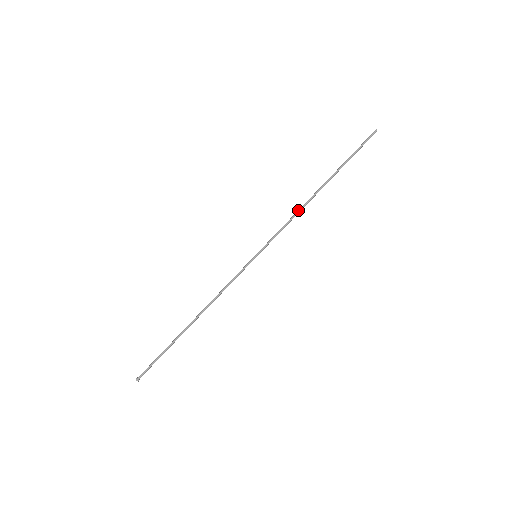
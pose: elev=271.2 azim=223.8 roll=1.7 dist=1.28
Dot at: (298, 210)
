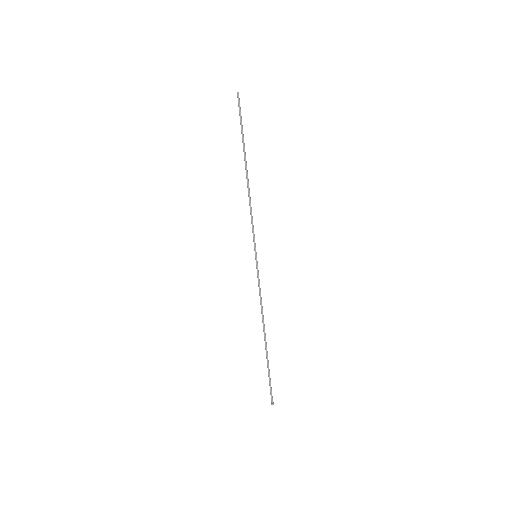
Dot at: (249, 199)
